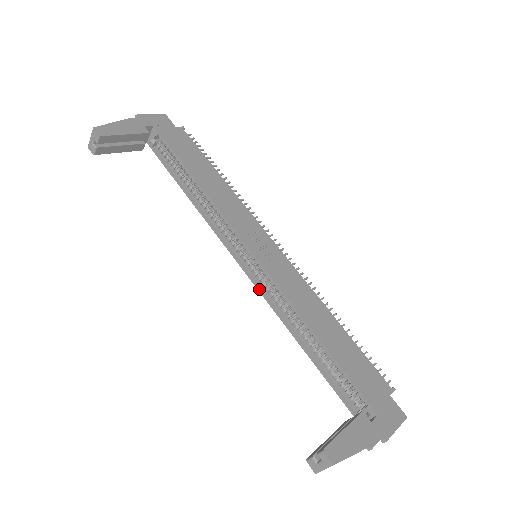
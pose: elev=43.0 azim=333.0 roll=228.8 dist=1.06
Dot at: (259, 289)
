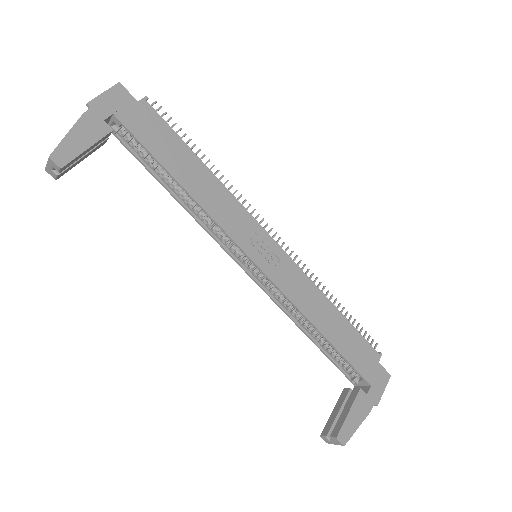
Dot at: (263, 289)
